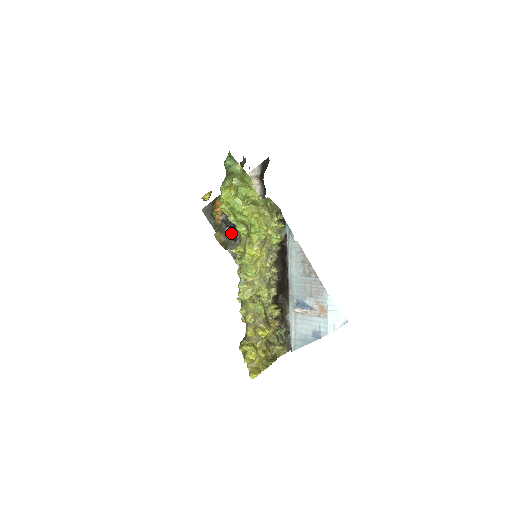
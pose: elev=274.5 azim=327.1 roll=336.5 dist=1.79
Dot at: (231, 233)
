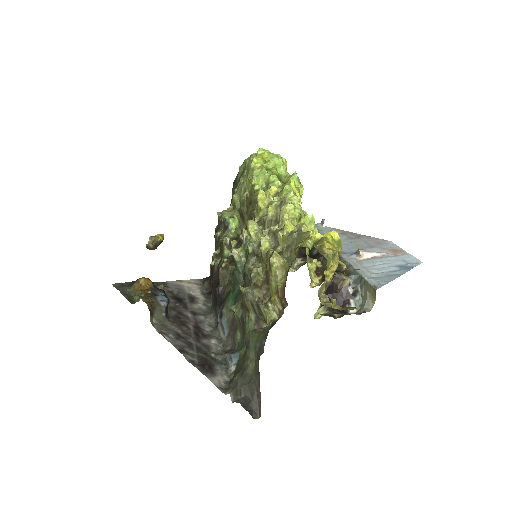
Dot at: (166, 300)
